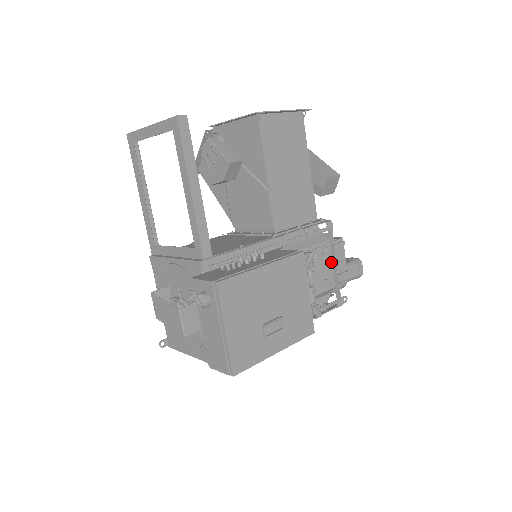
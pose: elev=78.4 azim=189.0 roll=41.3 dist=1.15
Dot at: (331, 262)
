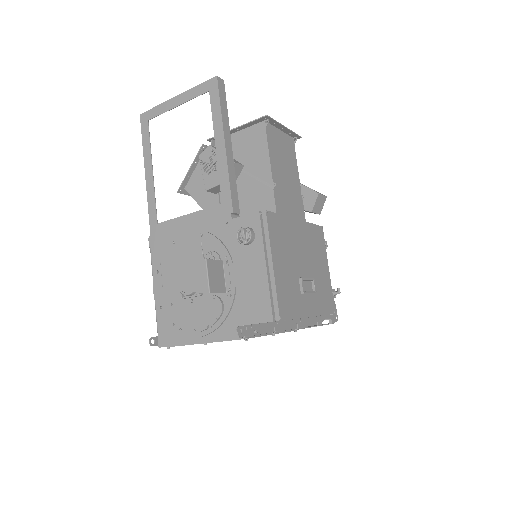
Dot at: occluded
